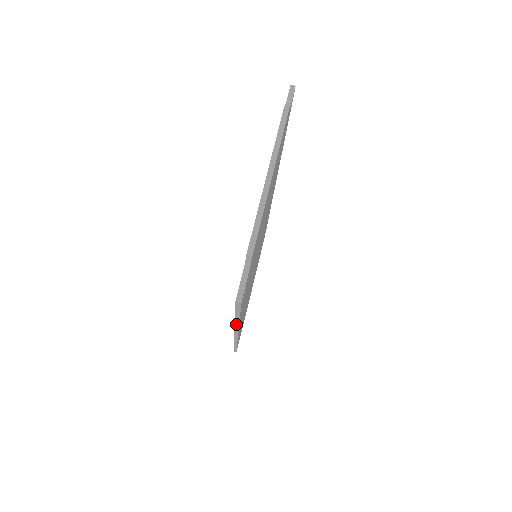
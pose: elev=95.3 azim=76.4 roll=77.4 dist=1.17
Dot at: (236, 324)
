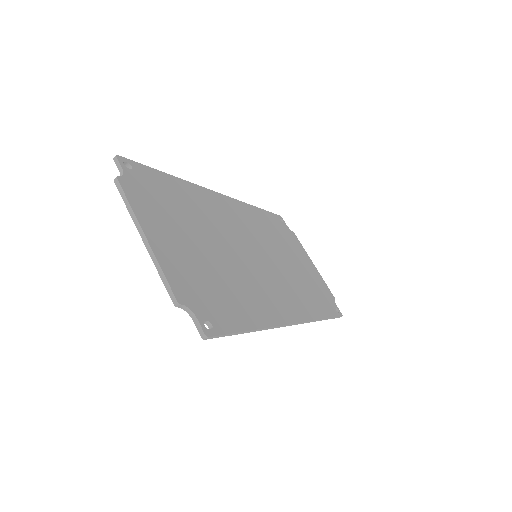
Dot at: occluded
